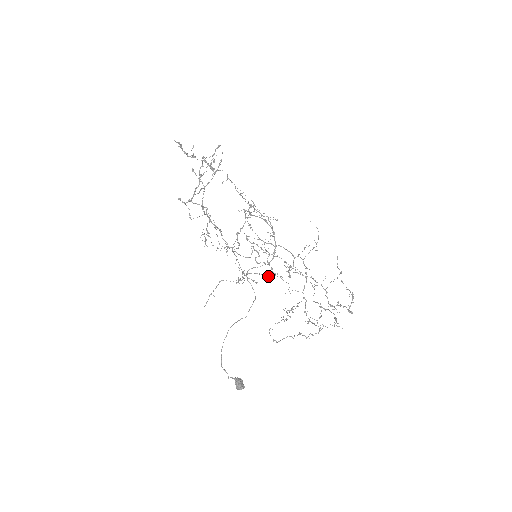
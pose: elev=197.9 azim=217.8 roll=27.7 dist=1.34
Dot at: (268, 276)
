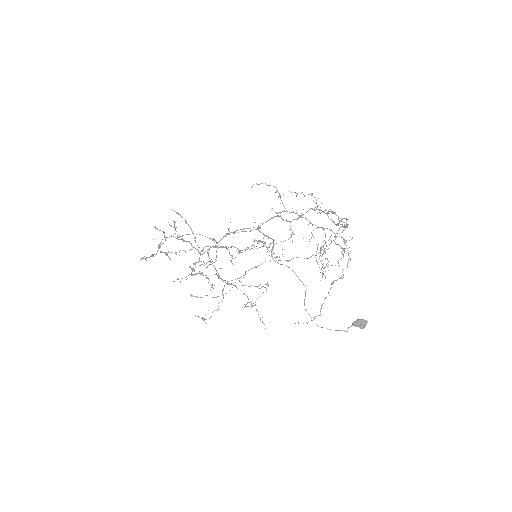
Dot at: occluded
